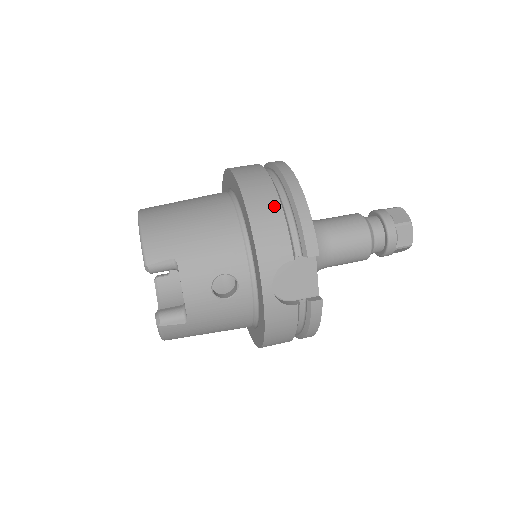
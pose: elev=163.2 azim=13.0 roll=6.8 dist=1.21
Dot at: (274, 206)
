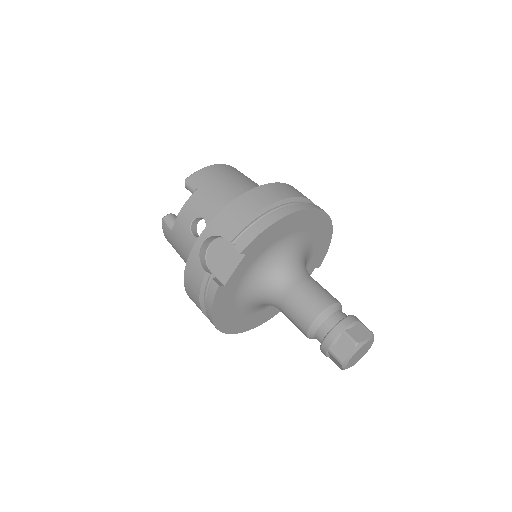
Dot at: (258, 205)
